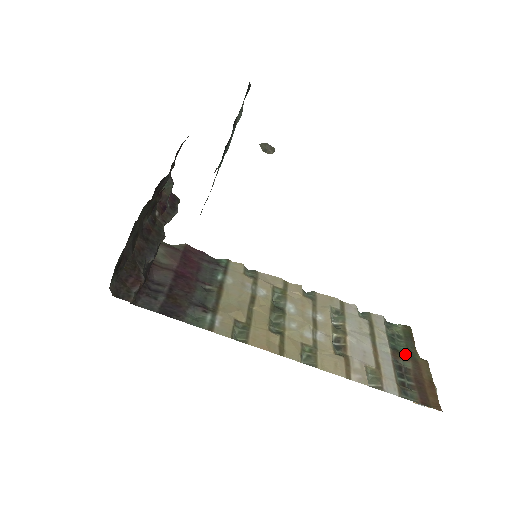
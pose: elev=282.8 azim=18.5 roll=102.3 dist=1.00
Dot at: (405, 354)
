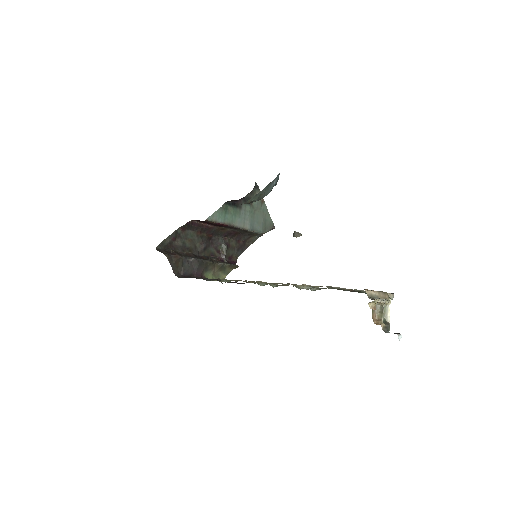
Dot at: occluded
